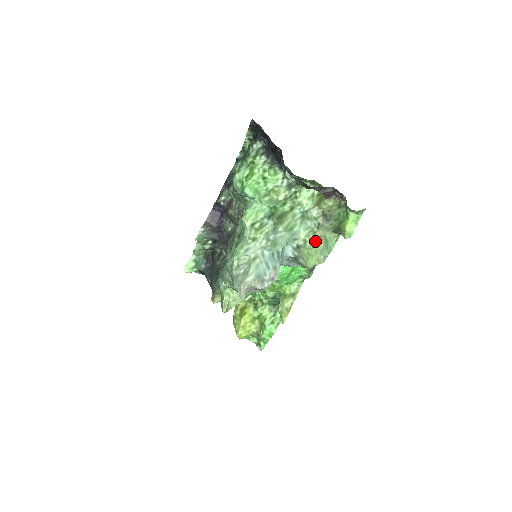
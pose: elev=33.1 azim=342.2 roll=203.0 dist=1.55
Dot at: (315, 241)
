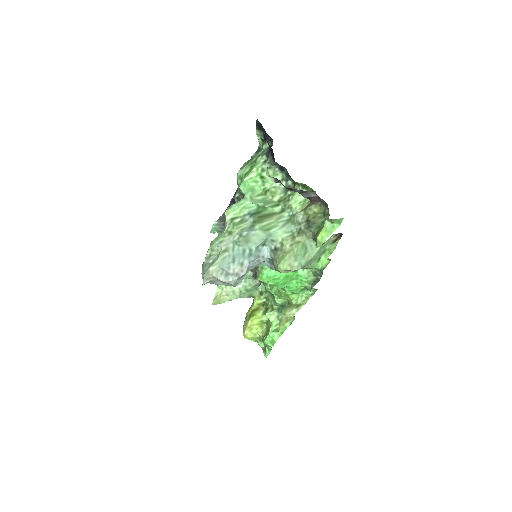
Dot at: (291, 246)
